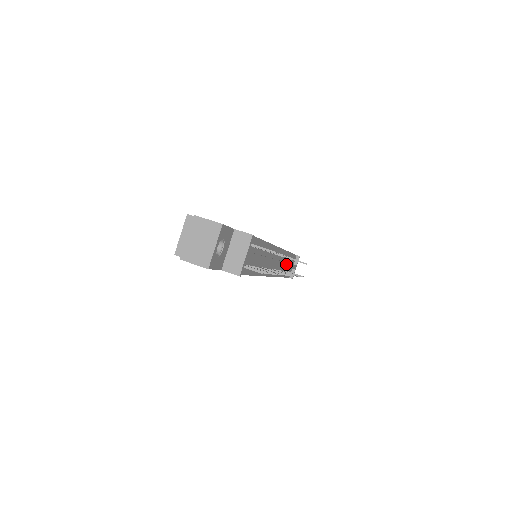
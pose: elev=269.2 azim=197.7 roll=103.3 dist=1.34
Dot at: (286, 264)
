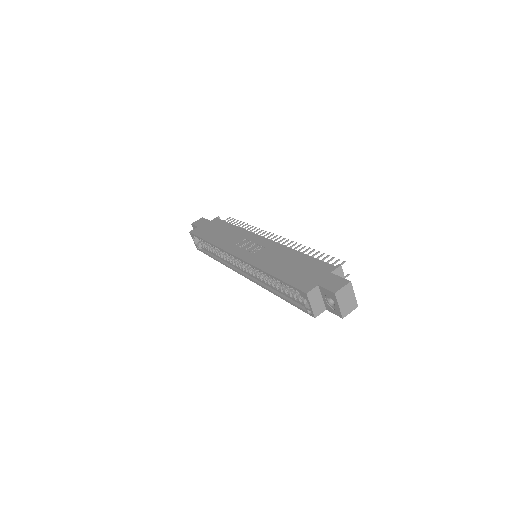
Dot at: occluded
